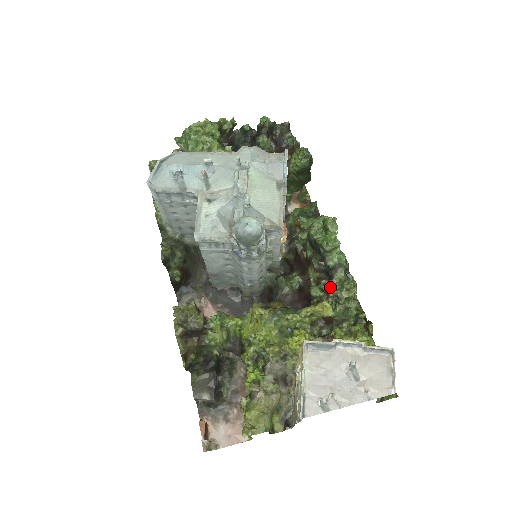
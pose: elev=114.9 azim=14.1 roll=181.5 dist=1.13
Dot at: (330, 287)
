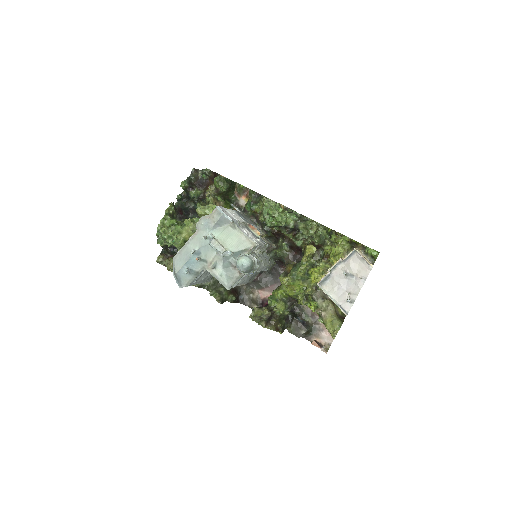
Dot at: (303, 235)
